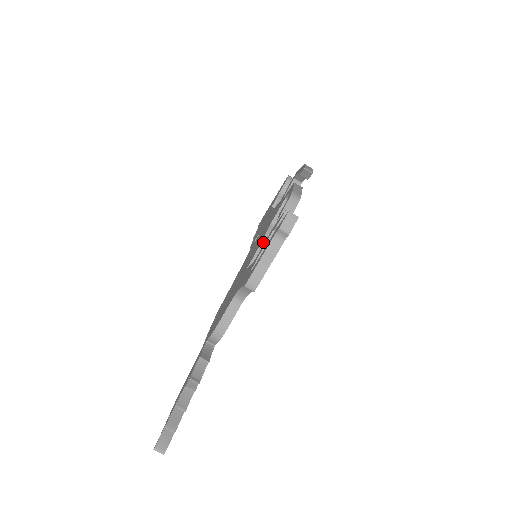
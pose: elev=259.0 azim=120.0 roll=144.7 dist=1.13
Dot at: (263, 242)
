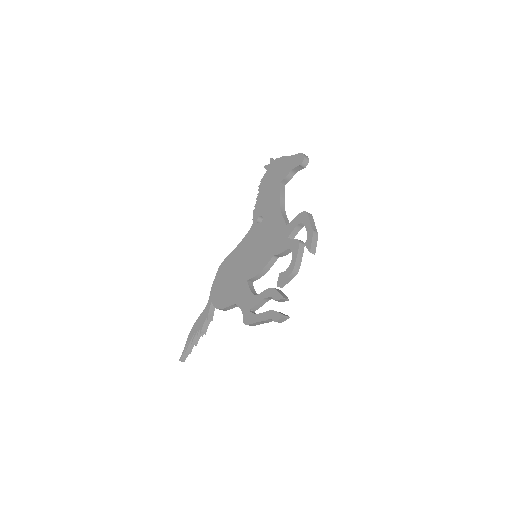
Dot at: (263, 270)
